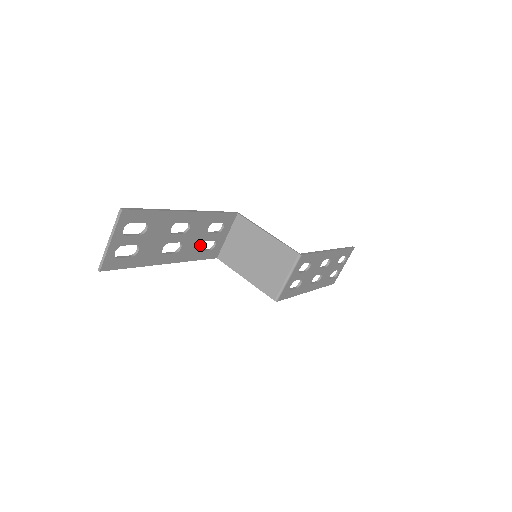
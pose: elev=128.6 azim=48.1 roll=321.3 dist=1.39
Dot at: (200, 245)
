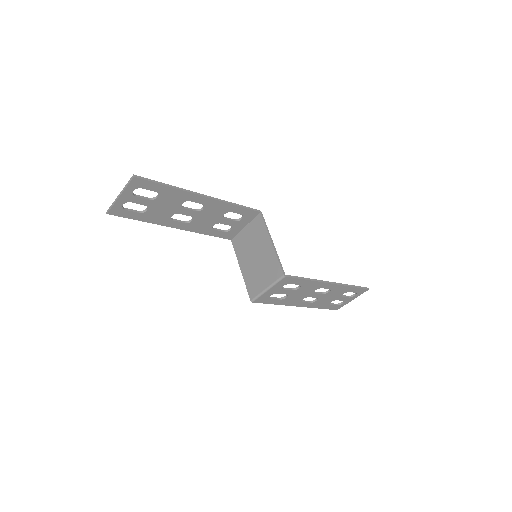
Dot at: (213, 225)
